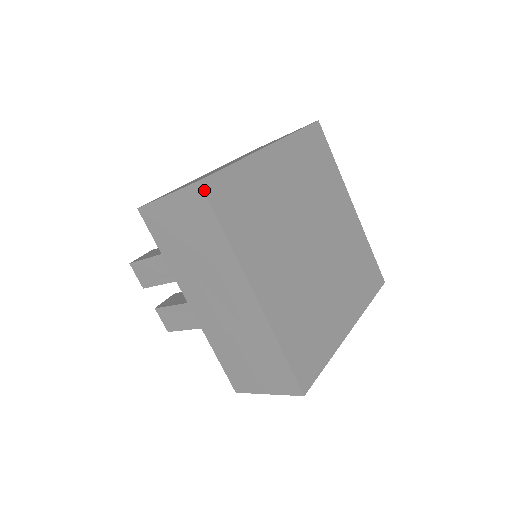
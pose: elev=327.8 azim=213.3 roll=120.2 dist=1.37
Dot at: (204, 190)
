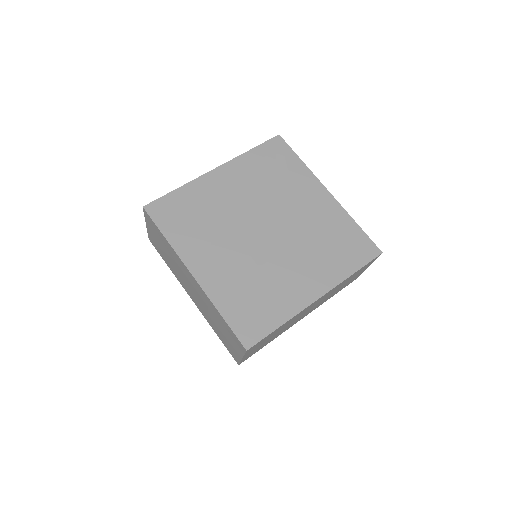
Dot at: (147, 212)
